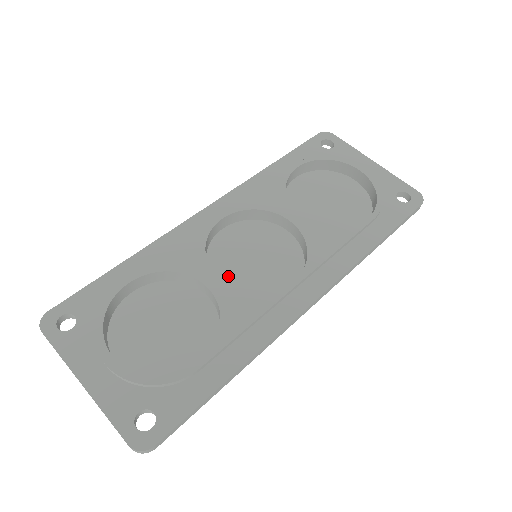
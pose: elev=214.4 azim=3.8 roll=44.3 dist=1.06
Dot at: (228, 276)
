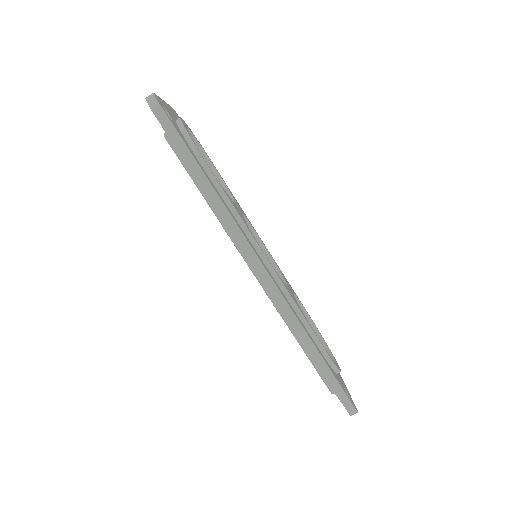
Dot at: occluded
